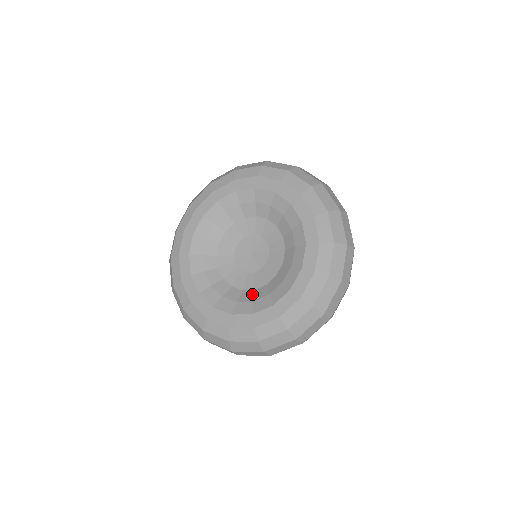
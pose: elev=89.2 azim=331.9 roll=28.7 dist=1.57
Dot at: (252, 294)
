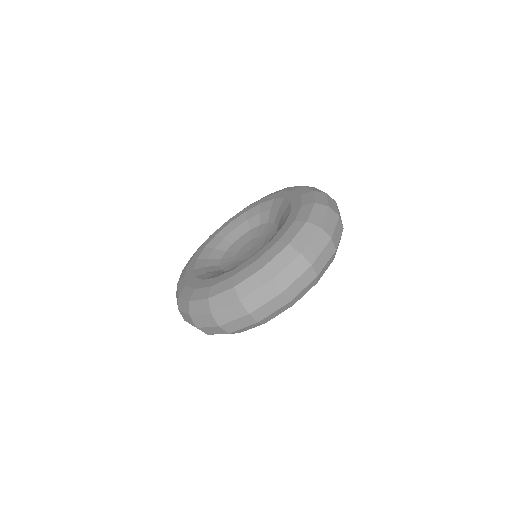
Dot at: (221, 272)
